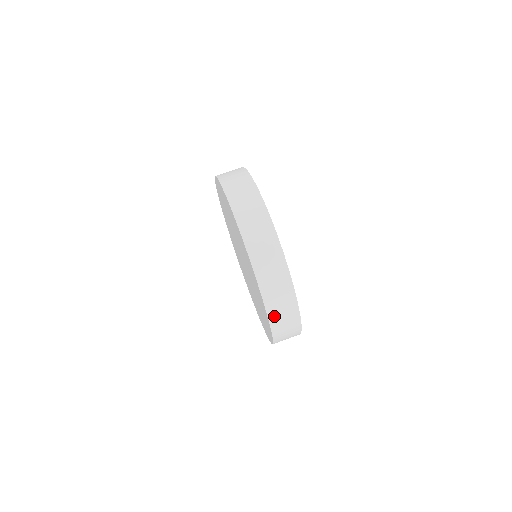
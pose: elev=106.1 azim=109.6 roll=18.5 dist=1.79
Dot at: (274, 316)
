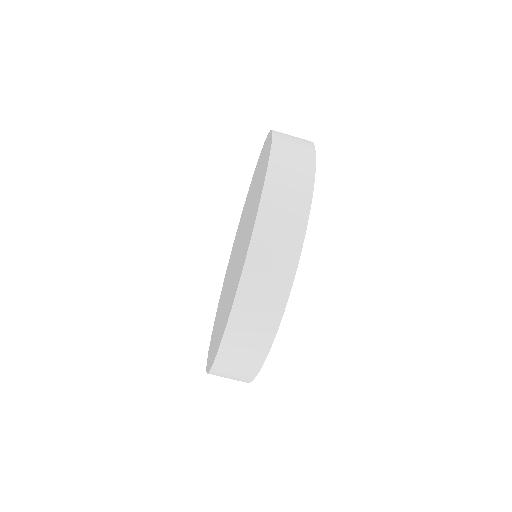
Dot at: occluded
